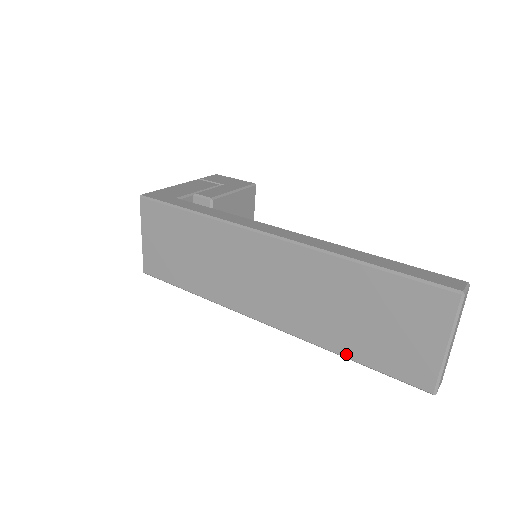
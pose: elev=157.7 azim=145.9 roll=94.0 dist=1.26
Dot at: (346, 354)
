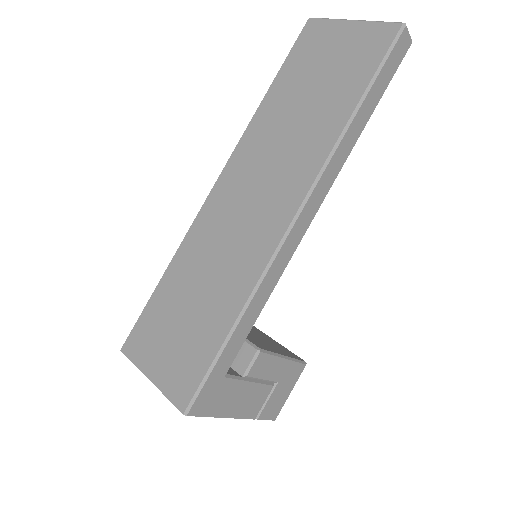
Dot at: (349, 111)
